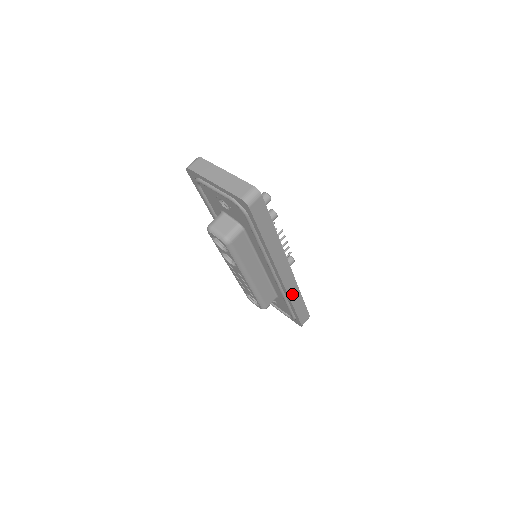
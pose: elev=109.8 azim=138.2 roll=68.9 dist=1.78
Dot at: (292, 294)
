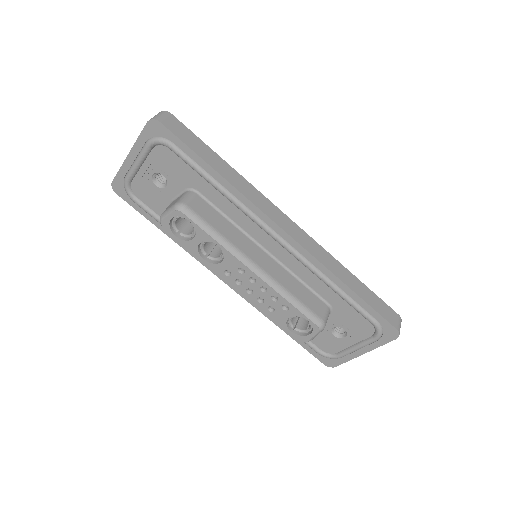
Dot at: (329, 265)
